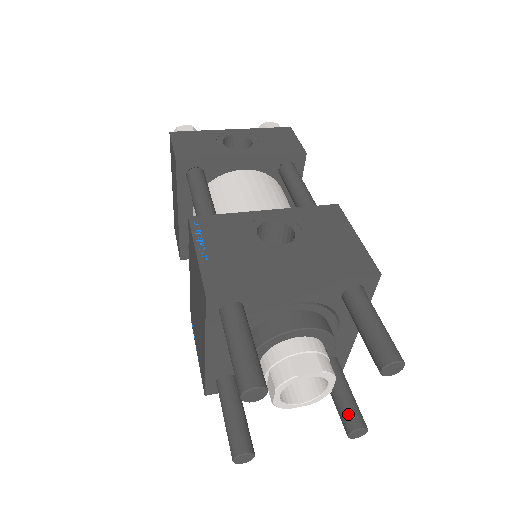
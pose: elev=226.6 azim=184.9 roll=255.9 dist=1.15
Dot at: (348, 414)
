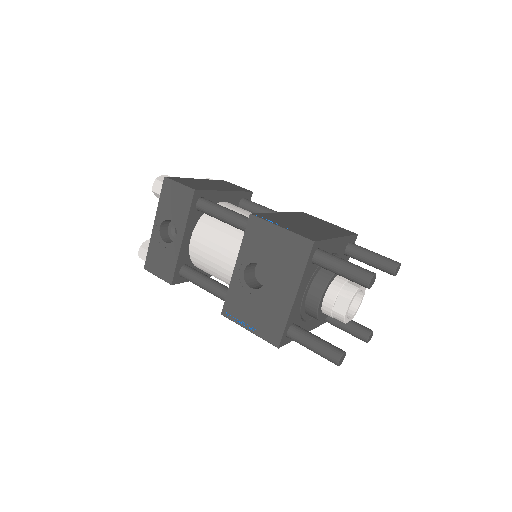
Dot at: (383, 270)
